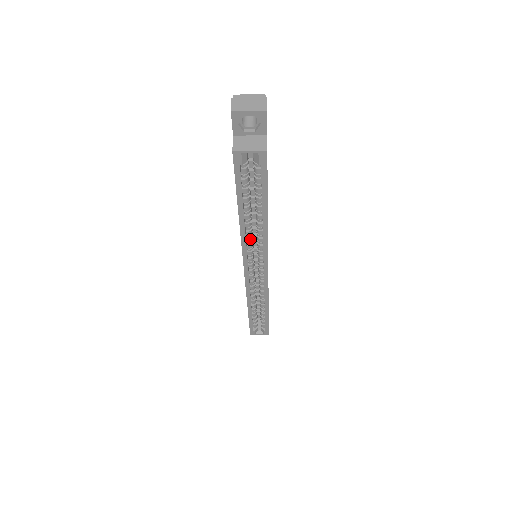
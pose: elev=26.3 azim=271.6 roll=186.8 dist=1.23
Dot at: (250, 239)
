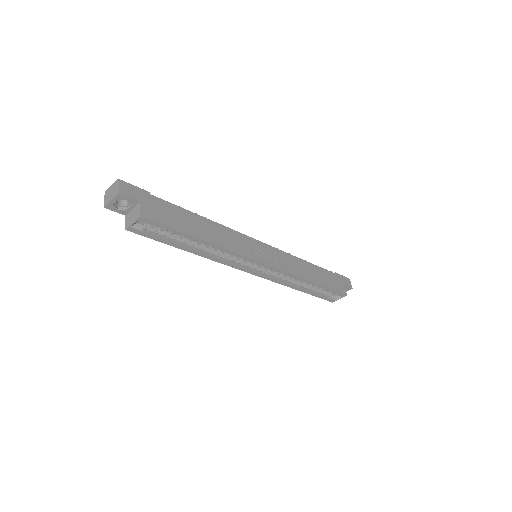
Dot at: (222, 256)
